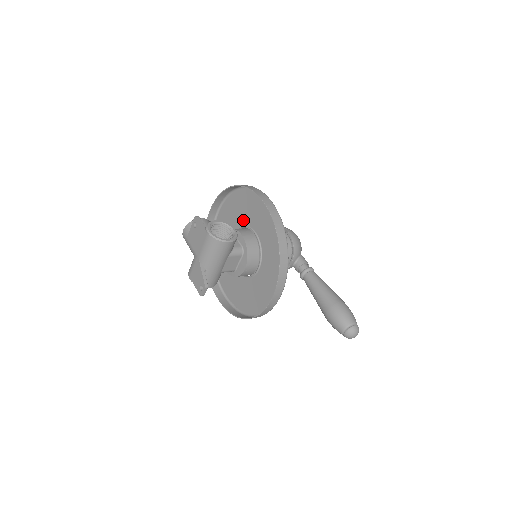
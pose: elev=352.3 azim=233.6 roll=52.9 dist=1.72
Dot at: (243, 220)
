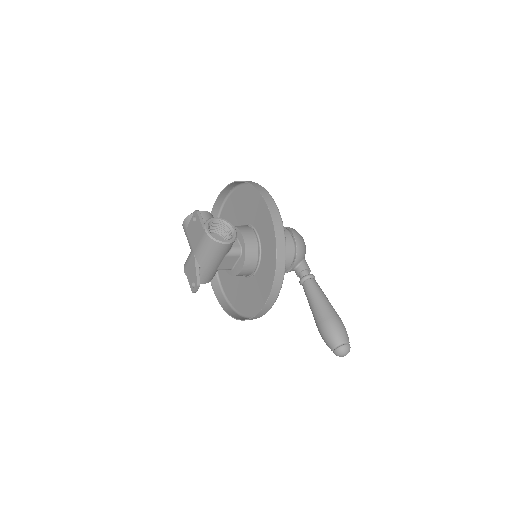
Dot at: (247, 217)
